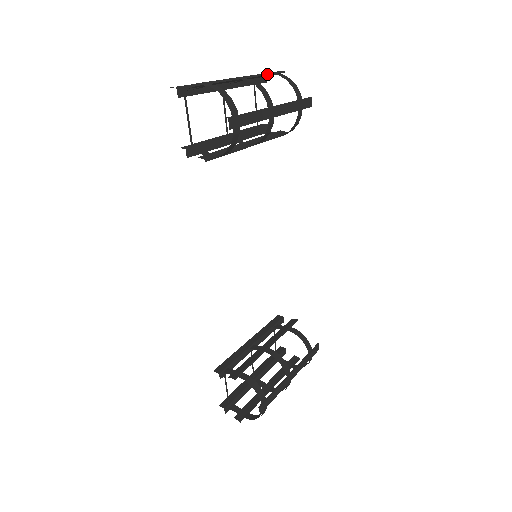
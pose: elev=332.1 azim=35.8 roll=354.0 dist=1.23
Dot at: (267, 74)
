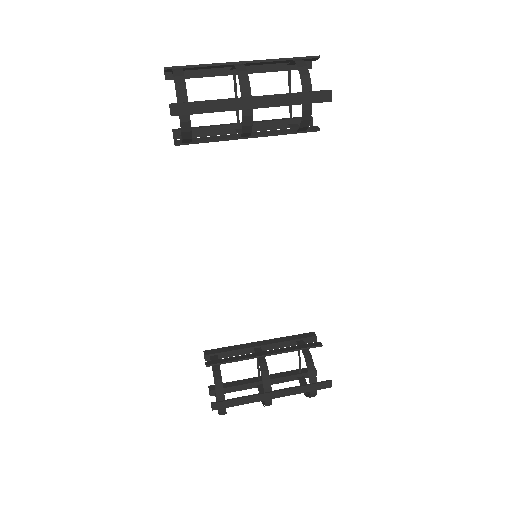
Dot at: (285, 59)
